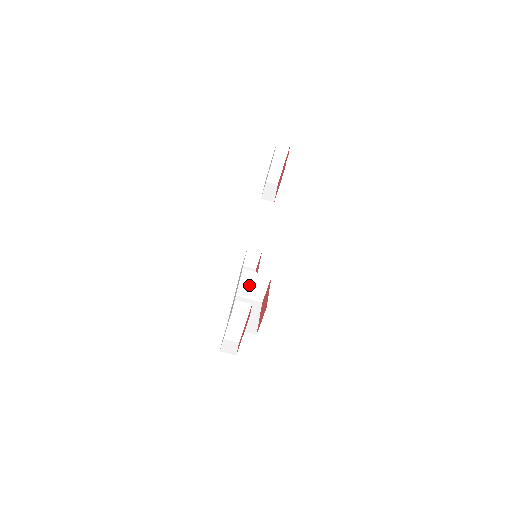
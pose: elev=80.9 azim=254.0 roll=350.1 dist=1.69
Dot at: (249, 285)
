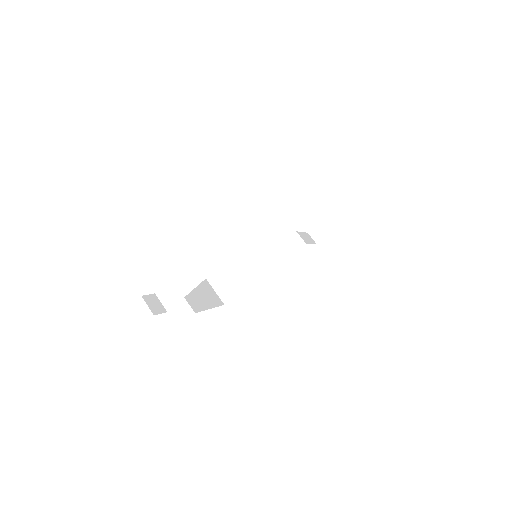
Dot at: (227, 271)
